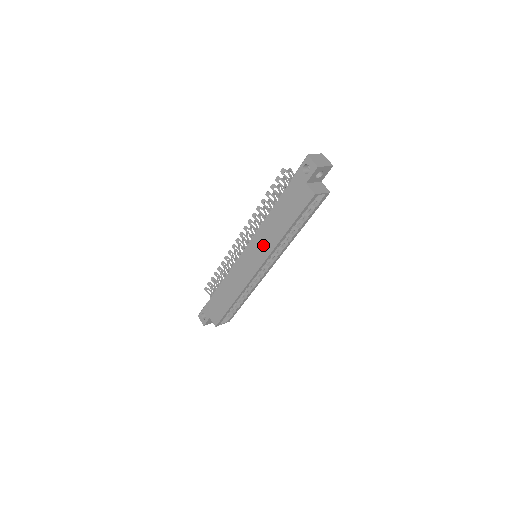
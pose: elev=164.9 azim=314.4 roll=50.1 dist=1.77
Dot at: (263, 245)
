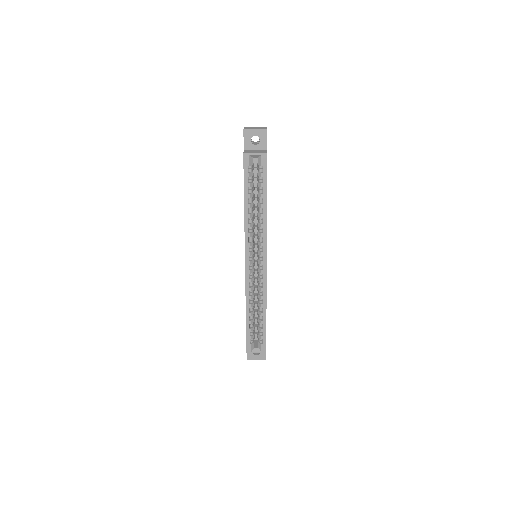
Dot at: occluded
